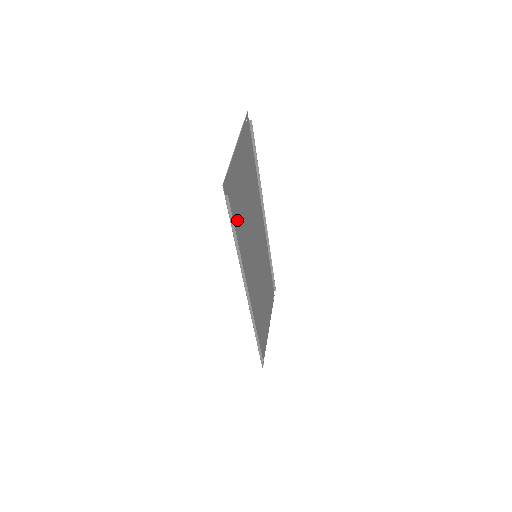
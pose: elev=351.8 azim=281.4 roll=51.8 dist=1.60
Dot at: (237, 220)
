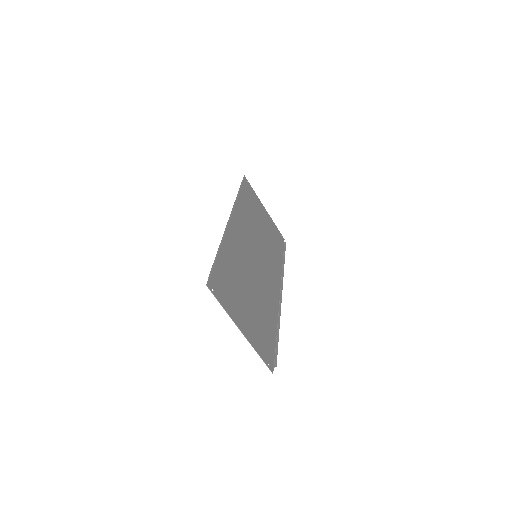
Dot at: (247, 201)
